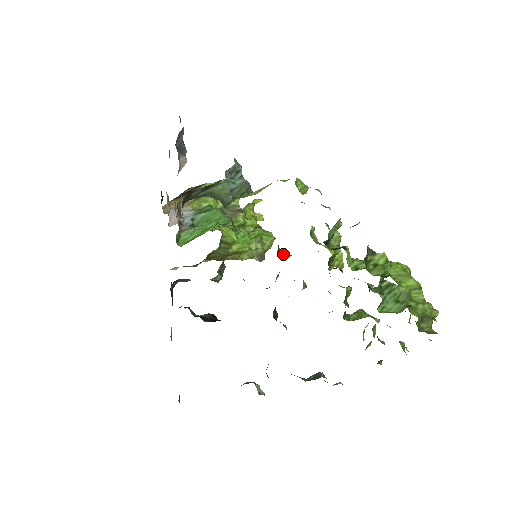
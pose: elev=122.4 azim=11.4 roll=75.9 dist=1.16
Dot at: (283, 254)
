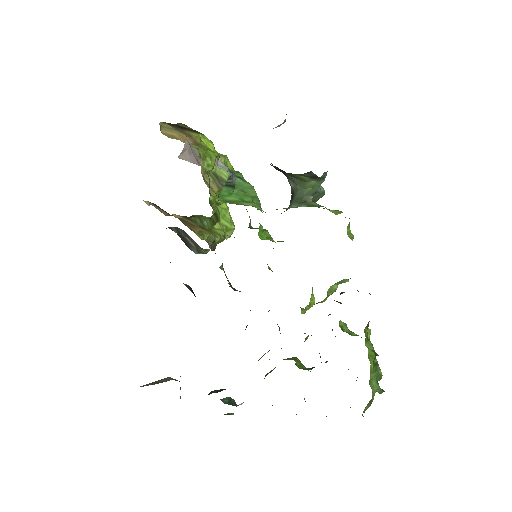
Dot at: (269, 268)
